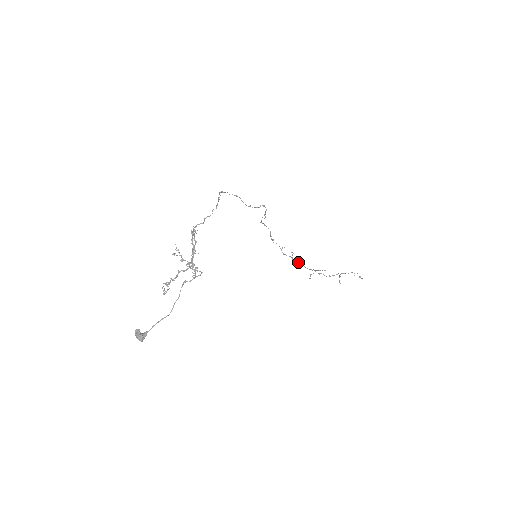
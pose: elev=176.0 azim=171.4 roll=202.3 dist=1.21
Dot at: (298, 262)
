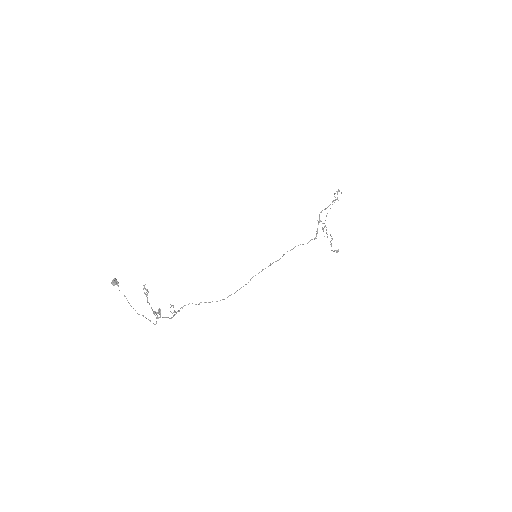
Dot at: occluded
